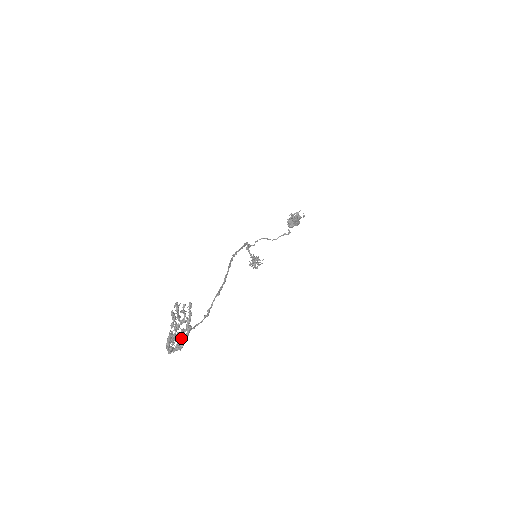
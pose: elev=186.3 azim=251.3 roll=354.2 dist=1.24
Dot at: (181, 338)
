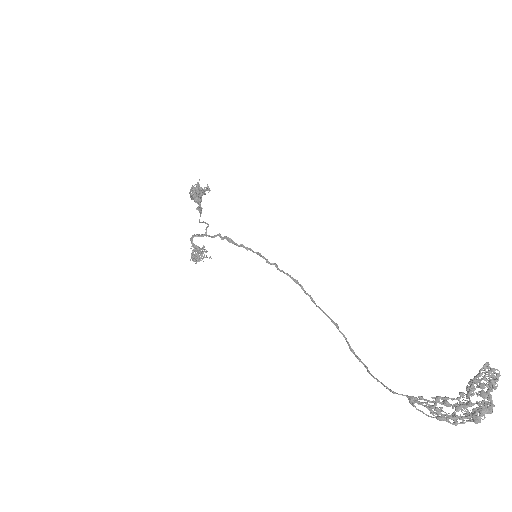
Dot at: (486, 405)
